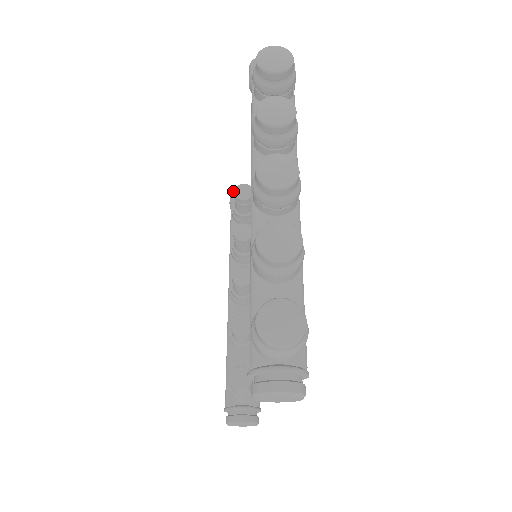
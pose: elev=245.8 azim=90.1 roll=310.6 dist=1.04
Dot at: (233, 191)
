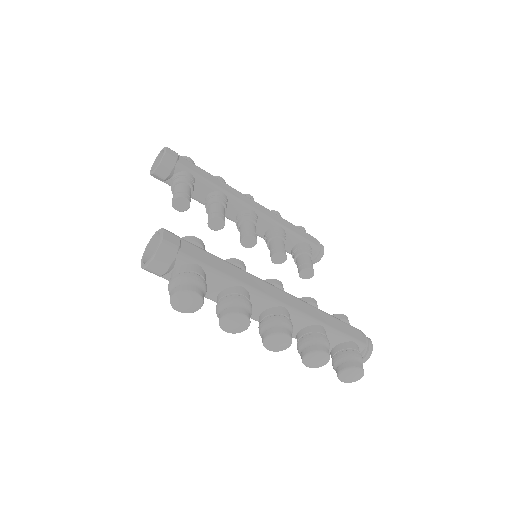
Dot at: (153, 176)
